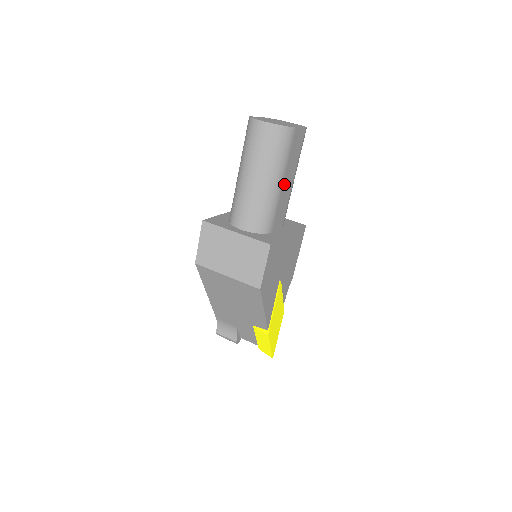
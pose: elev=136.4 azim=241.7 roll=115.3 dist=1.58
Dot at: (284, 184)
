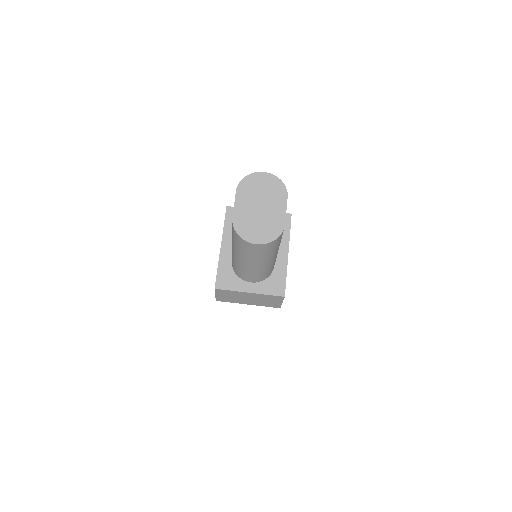
Dot at: occluded
